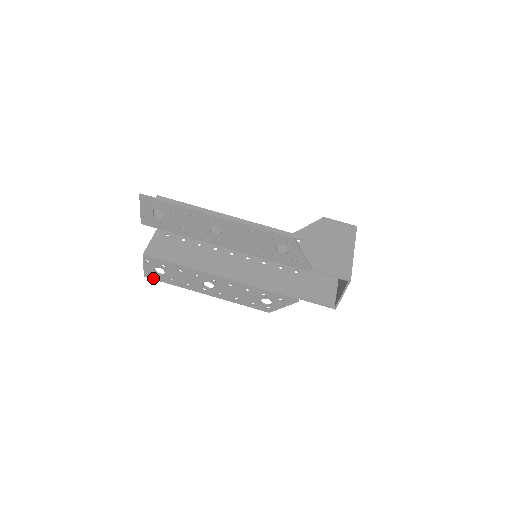
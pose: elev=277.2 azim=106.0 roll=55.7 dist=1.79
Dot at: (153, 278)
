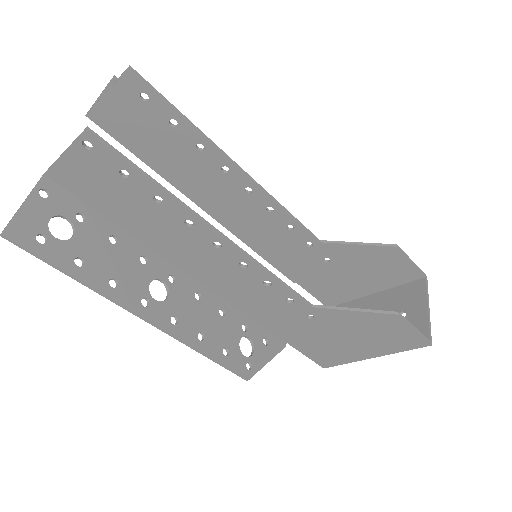
Dot at: occluded
